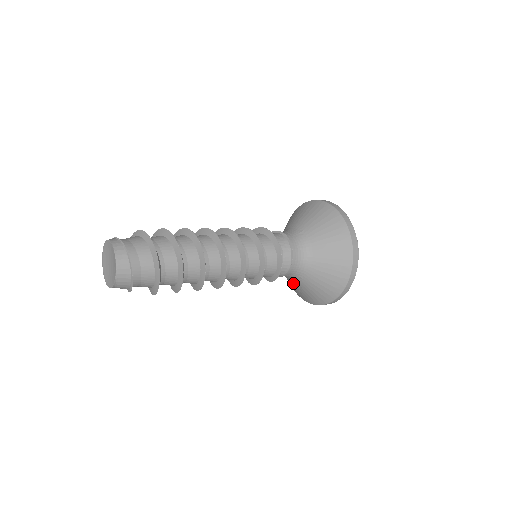
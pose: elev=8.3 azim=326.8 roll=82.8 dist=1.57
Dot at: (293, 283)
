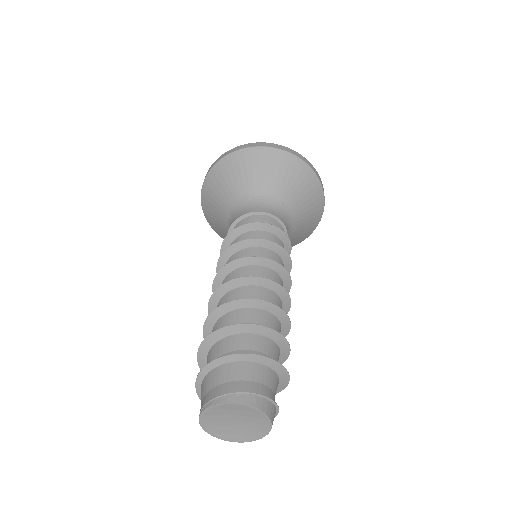
Dot at: occluded
